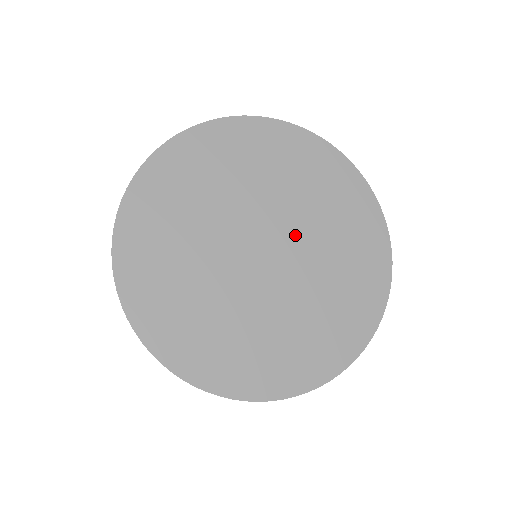
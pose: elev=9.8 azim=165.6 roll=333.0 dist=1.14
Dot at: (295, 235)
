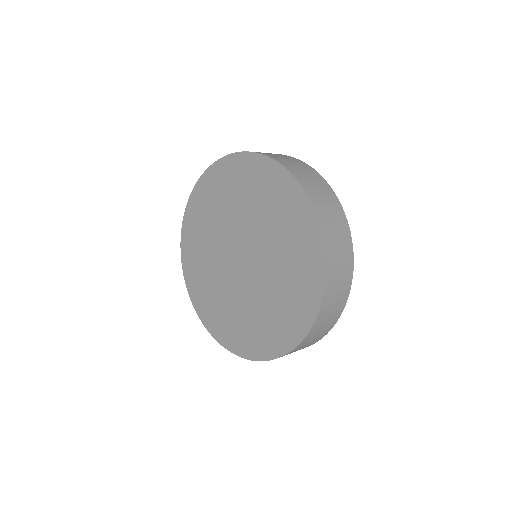
Dot at: (259, 272)
